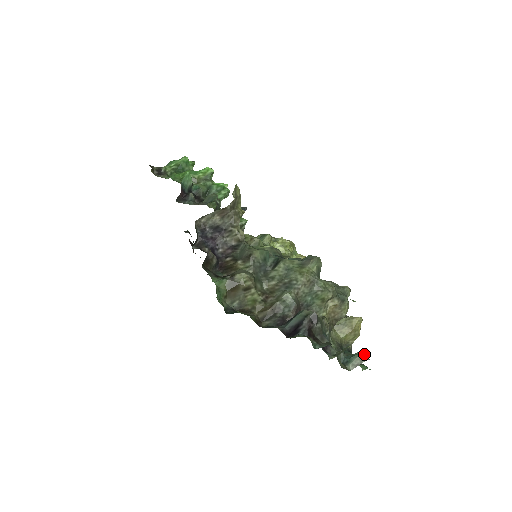
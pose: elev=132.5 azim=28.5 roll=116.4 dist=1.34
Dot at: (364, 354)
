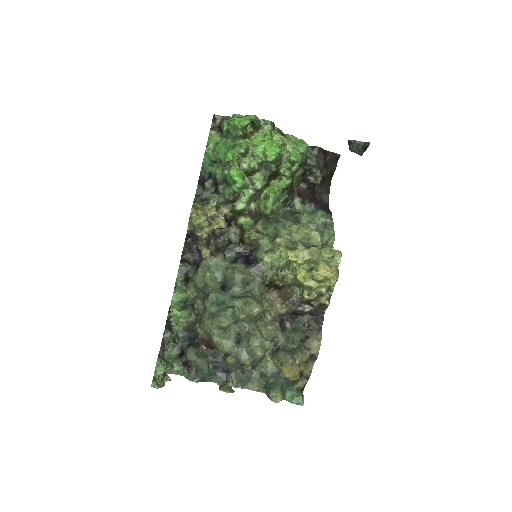
Dot at: (273, 396)
